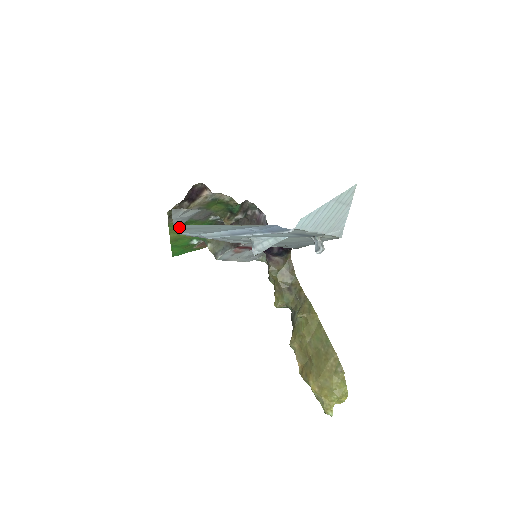
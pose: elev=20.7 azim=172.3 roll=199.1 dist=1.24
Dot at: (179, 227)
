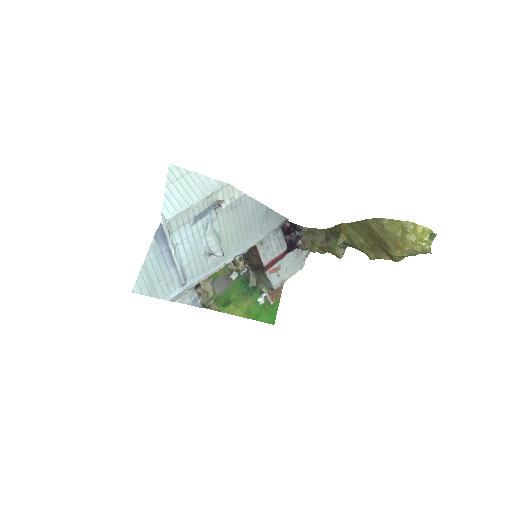
Dot at: (228, 305)
